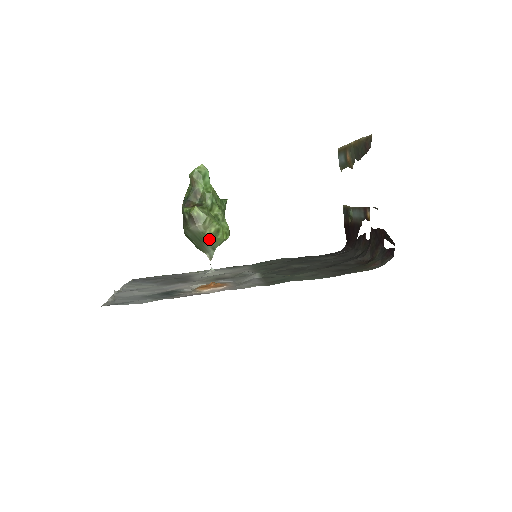
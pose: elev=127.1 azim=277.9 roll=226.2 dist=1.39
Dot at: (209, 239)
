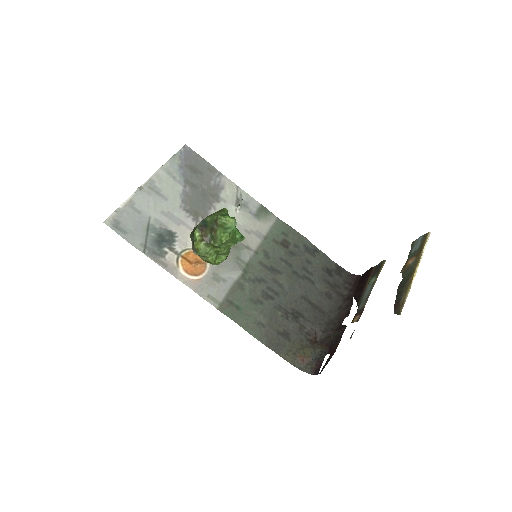
Dot at: occluded
